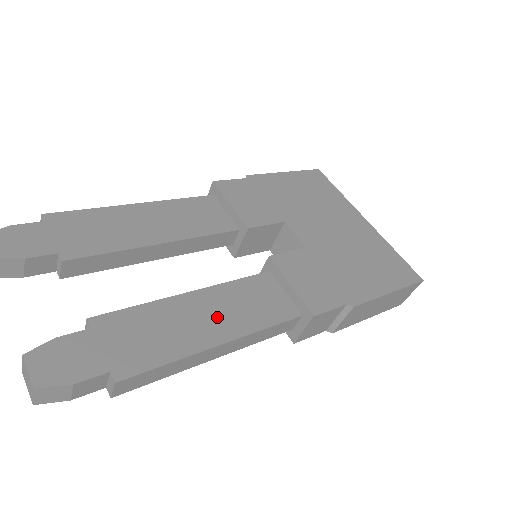
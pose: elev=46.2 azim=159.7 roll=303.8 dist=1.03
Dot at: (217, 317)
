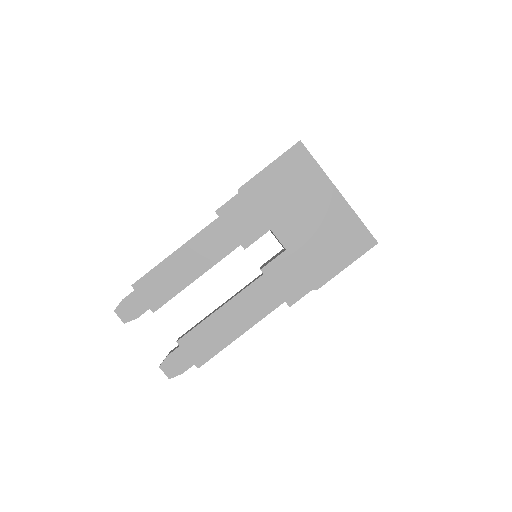
Dot at: (236, 320)
